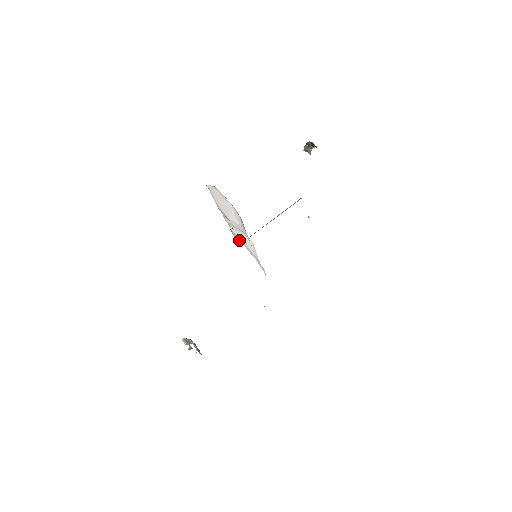
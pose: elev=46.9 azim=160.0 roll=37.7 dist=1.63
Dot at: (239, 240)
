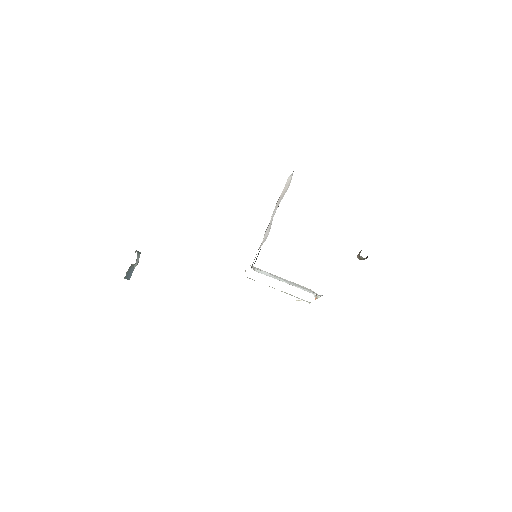
Dot at: occluded
